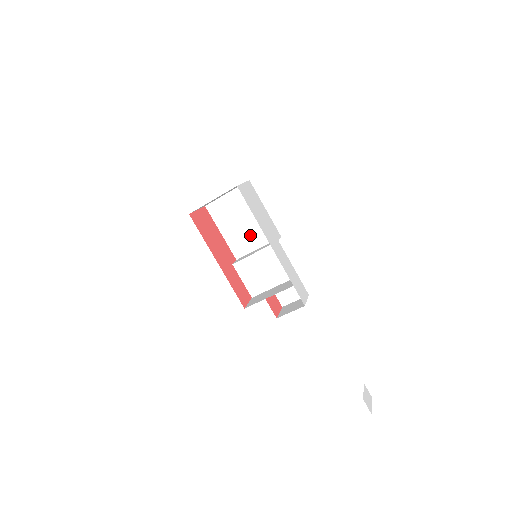
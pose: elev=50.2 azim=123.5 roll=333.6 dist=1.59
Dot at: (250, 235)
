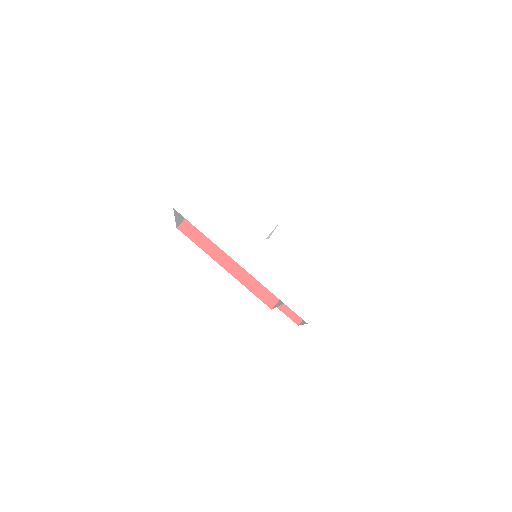
Dot at: occluded
